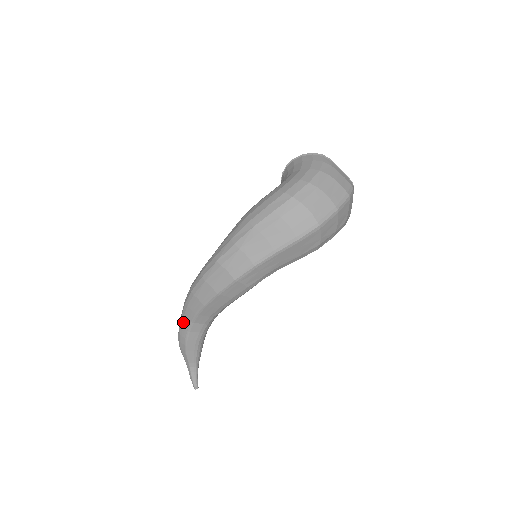
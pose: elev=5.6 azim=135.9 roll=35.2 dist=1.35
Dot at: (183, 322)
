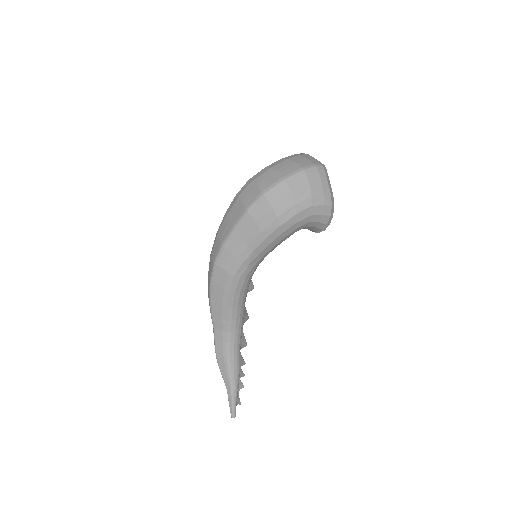
Dot at: occluded
